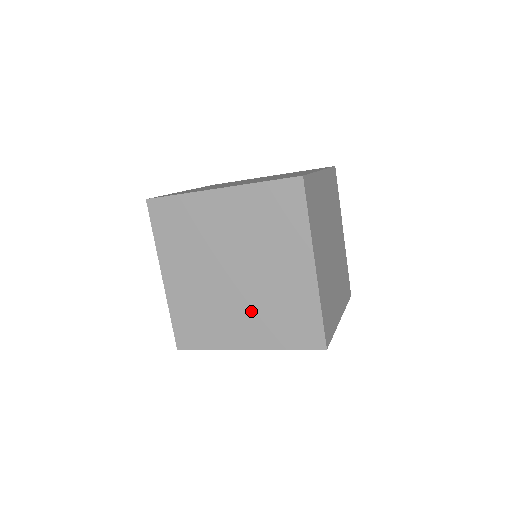
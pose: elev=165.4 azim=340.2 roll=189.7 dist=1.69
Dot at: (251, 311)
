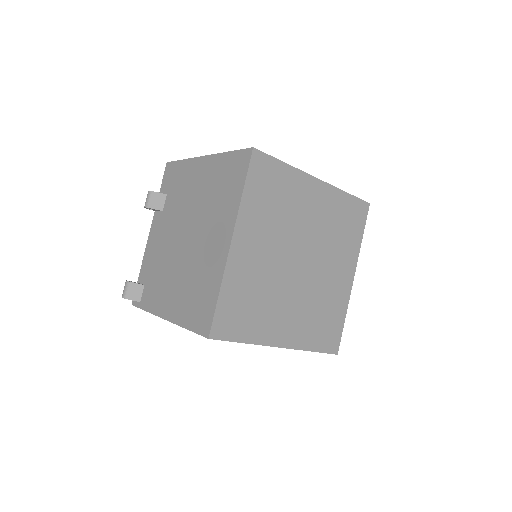
Dot at: (299, 306)
